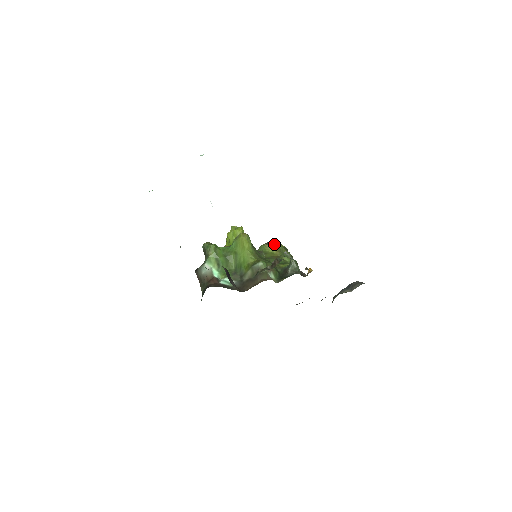
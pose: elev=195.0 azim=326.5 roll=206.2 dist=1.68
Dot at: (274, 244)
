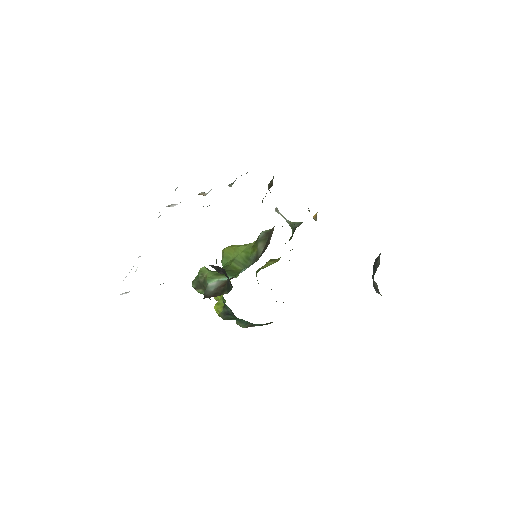
Dot at: (267, 262)
